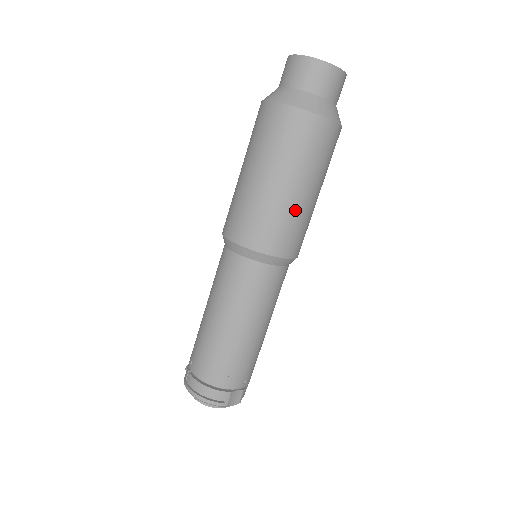
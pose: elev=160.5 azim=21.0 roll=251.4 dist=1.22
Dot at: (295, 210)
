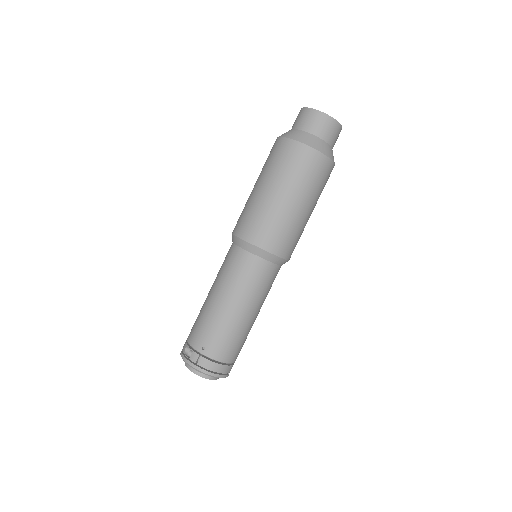
Dot at: occluded
